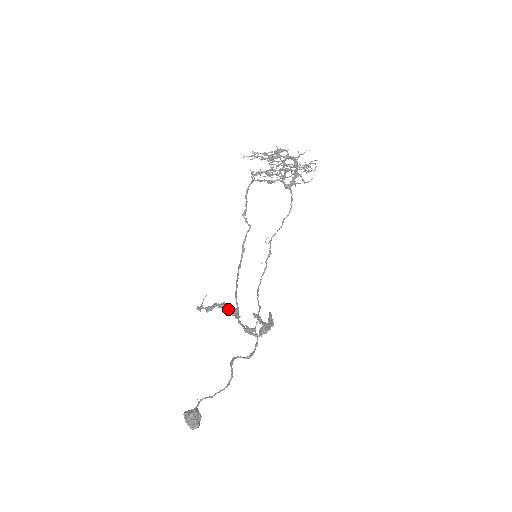
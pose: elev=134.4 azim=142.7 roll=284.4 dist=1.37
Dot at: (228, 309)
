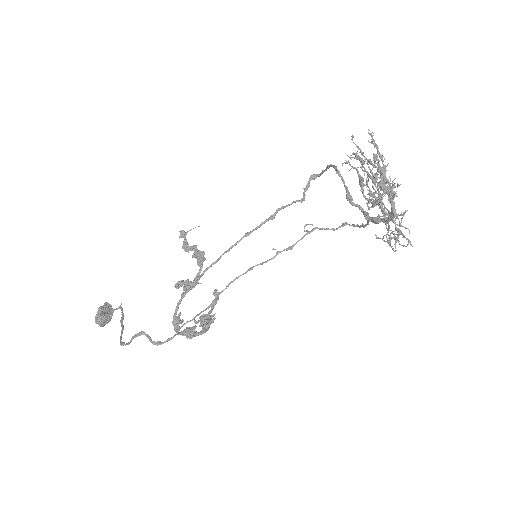
Dot at: (177, 286)
